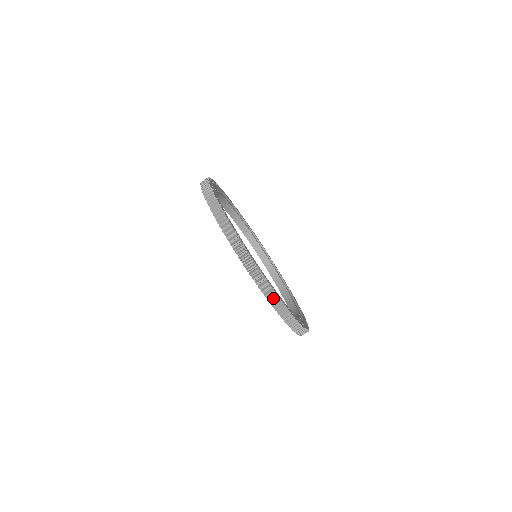
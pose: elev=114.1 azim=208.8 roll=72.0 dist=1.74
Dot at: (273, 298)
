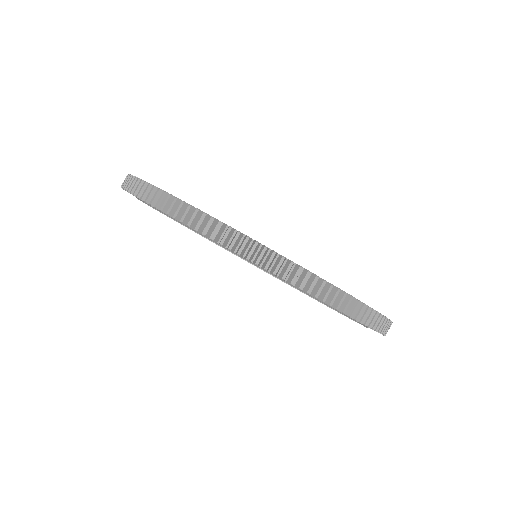
Dot at: (291, 273)
